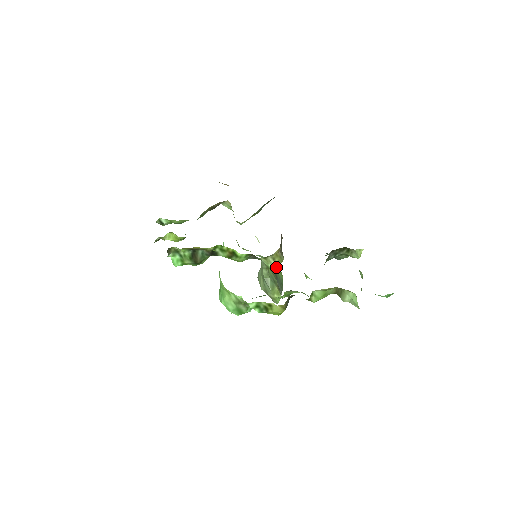
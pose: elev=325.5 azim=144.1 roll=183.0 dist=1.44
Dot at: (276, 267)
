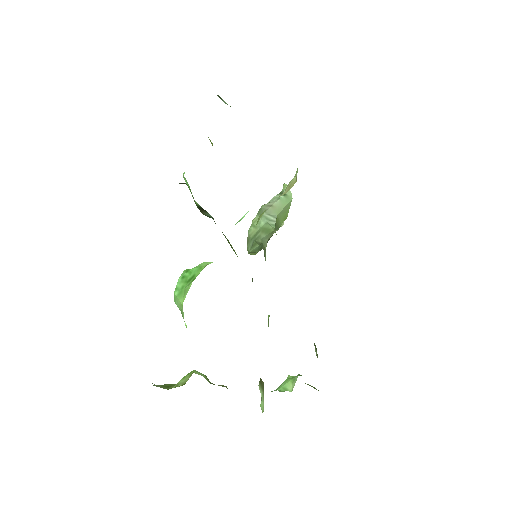
Dot at: occluded
